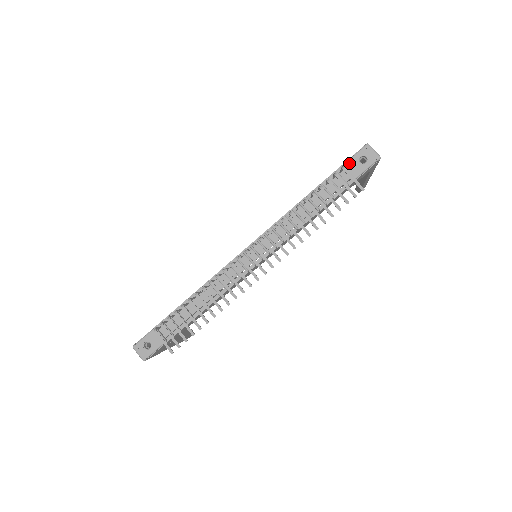
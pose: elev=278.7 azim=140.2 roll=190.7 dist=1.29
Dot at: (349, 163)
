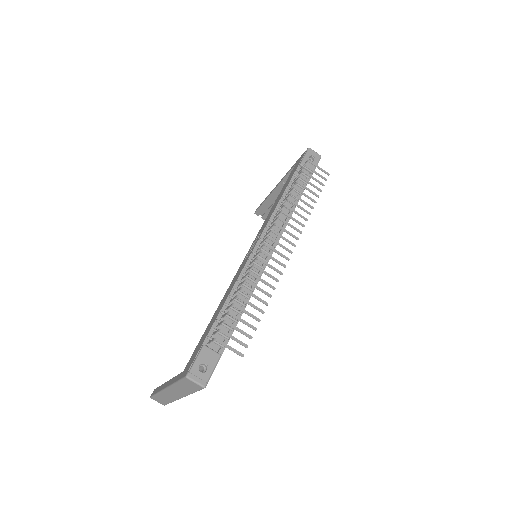
Dot at: (304, 162)
